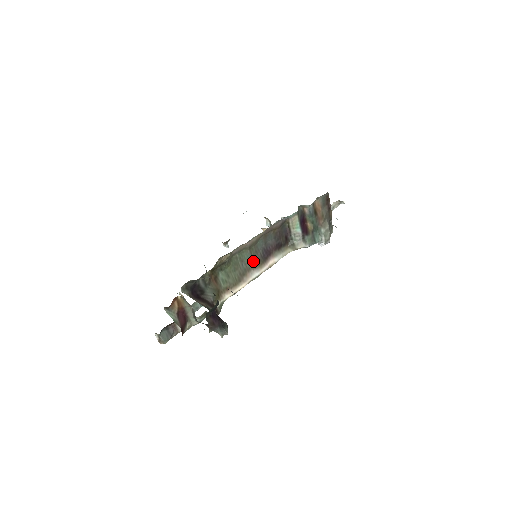
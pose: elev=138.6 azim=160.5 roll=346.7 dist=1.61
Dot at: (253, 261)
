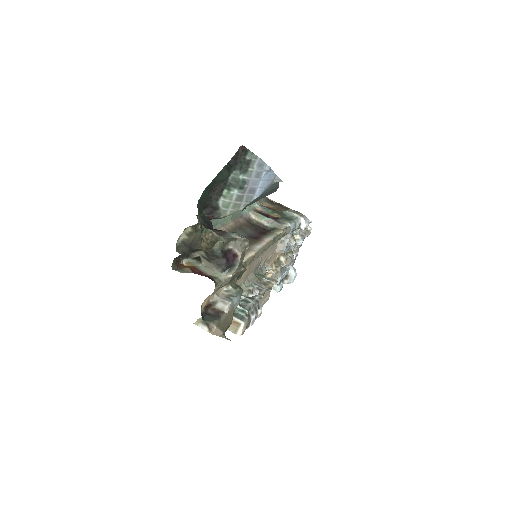
Dot at: occluded
